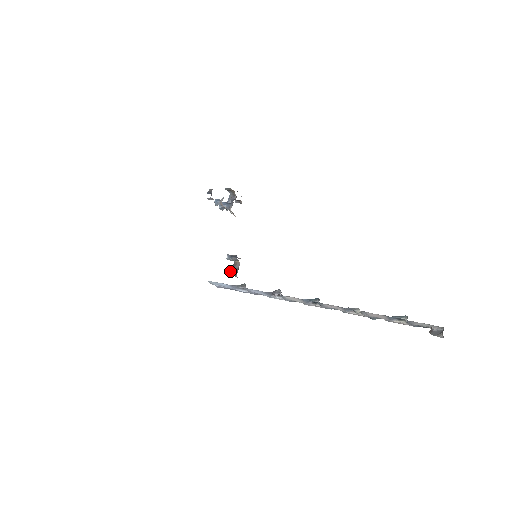
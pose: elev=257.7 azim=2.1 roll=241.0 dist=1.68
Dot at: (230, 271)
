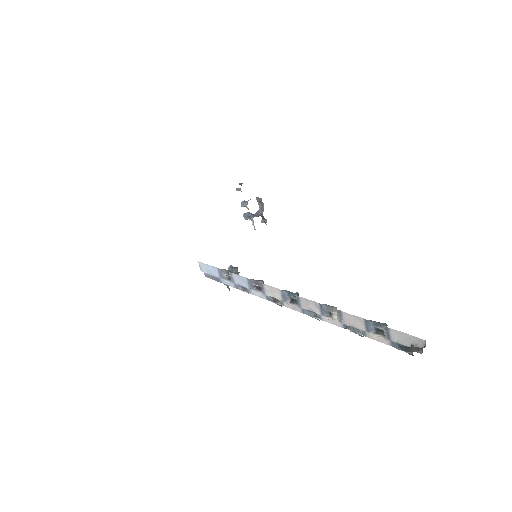
Dot at: occluded
